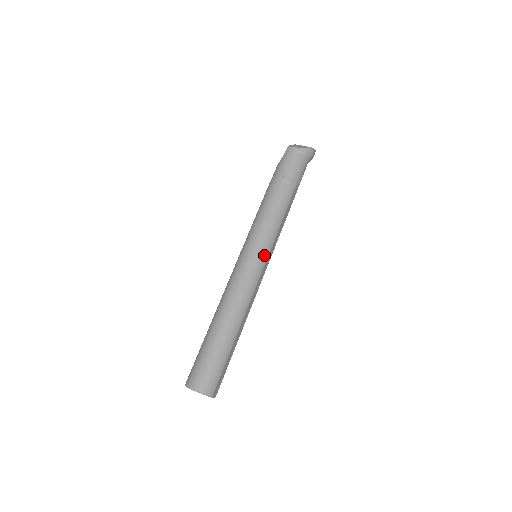
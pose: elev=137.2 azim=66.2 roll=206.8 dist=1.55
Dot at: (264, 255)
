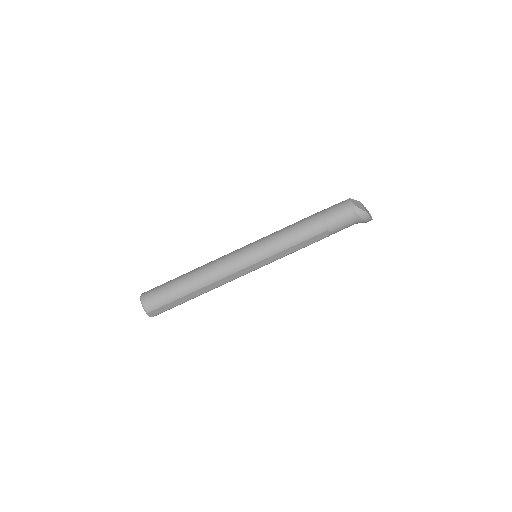
Dot at: (256, 258)
